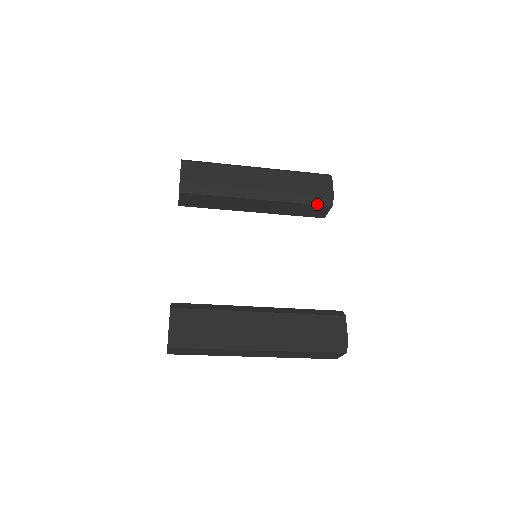
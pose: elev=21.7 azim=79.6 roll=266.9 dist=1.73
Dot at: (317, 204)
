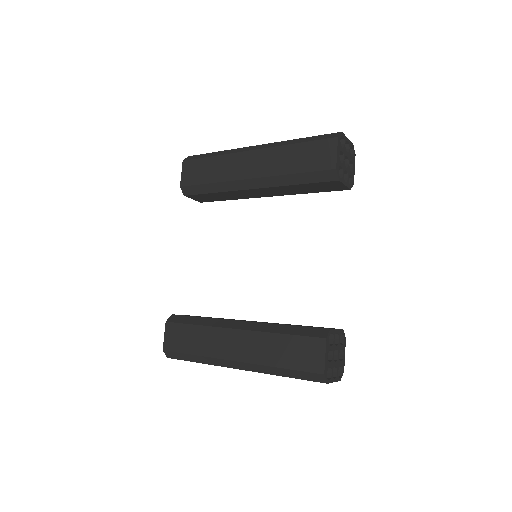
Dot at: (319, 181)
